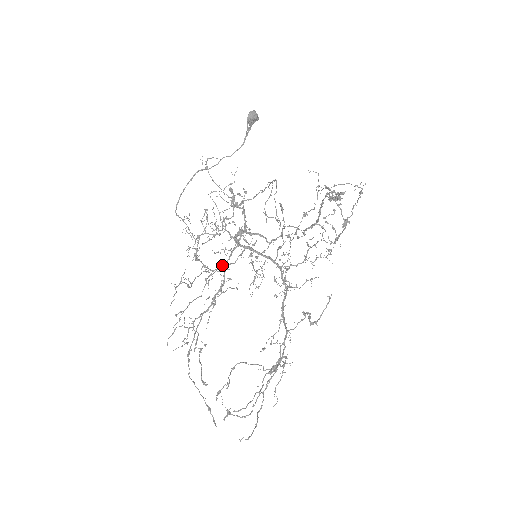
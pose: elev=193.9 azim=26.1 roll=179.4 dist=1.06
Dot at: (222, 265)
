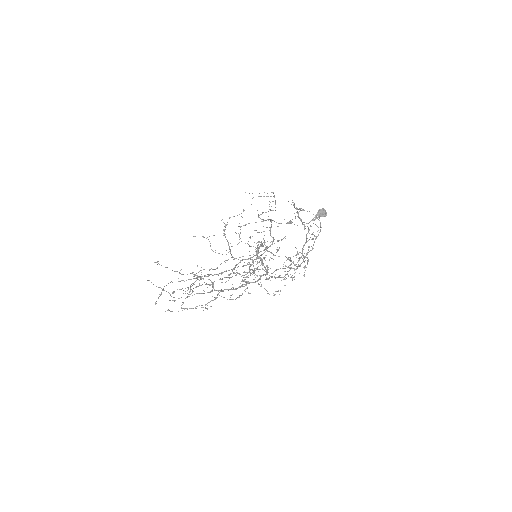
Dot at: occluded
